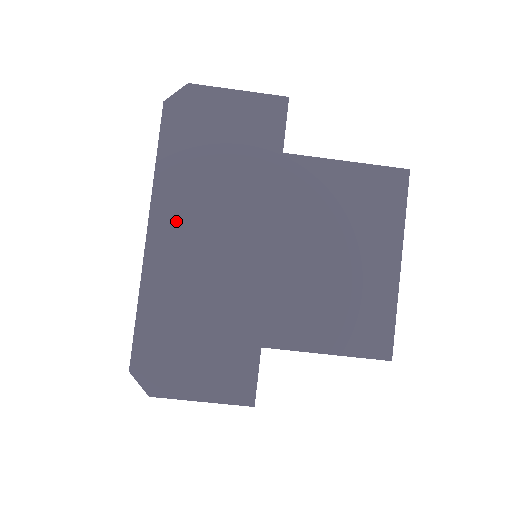
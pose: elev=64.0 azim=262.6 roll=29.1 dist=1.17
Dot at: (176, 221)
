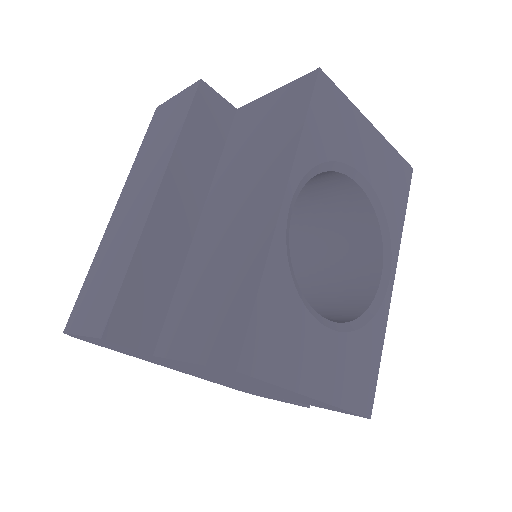
Dot at: occluded
